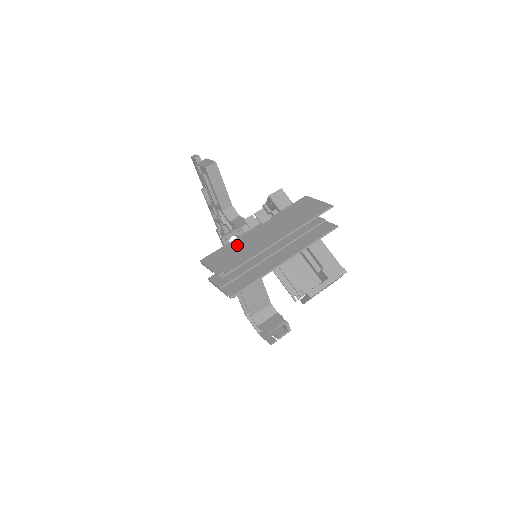
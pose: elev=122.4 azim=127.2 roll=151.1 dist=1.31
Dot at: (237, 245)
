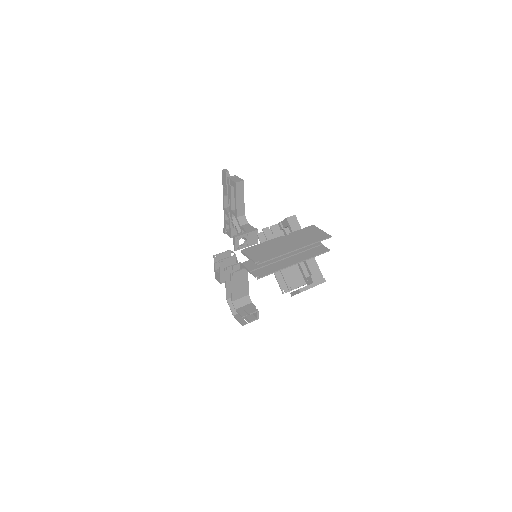
Dot at: (267, 246)
